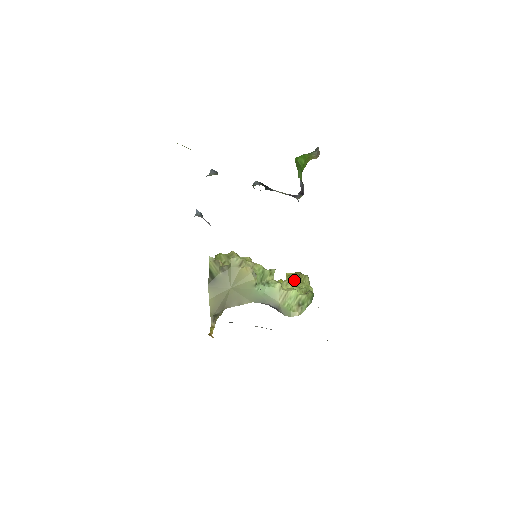
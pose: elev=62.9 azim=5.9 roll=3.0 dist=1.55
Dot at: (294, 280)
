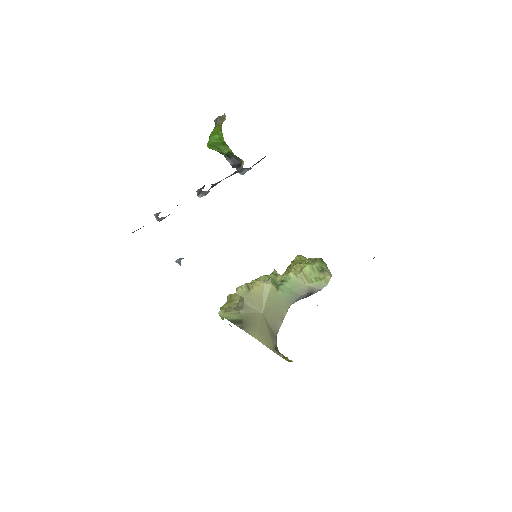
Dot at: occluded
